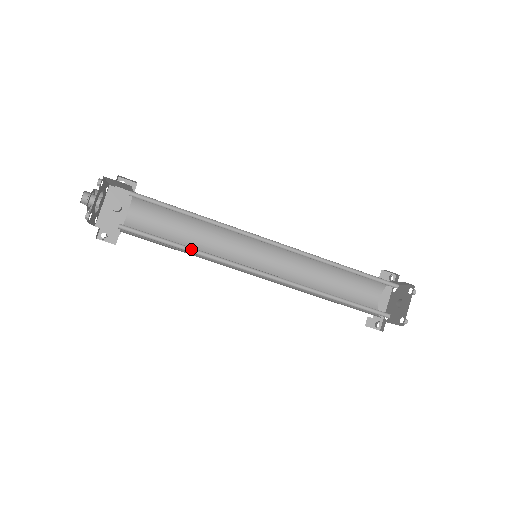
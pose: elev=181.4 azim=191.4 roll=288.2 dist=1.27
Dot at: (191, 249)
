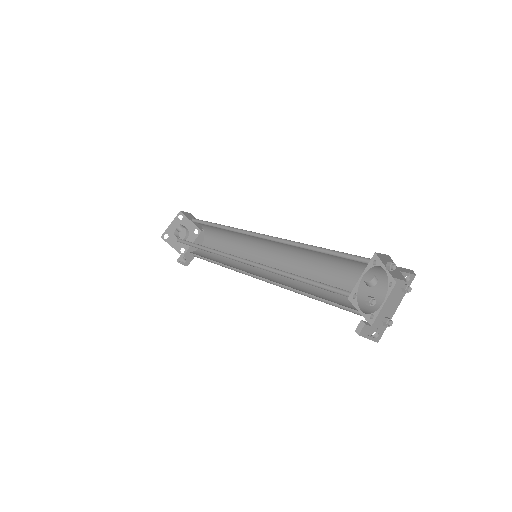
Dot at: (207, 249)
